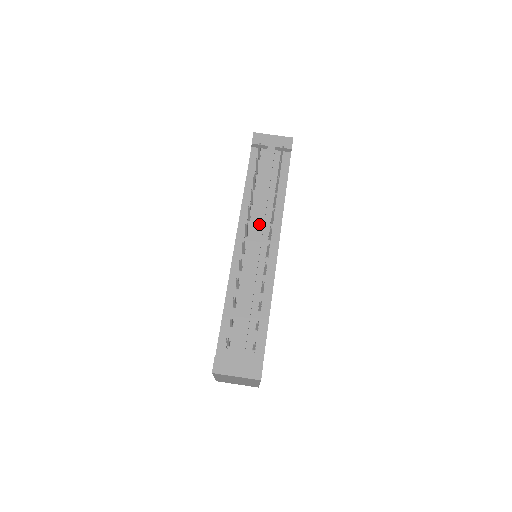
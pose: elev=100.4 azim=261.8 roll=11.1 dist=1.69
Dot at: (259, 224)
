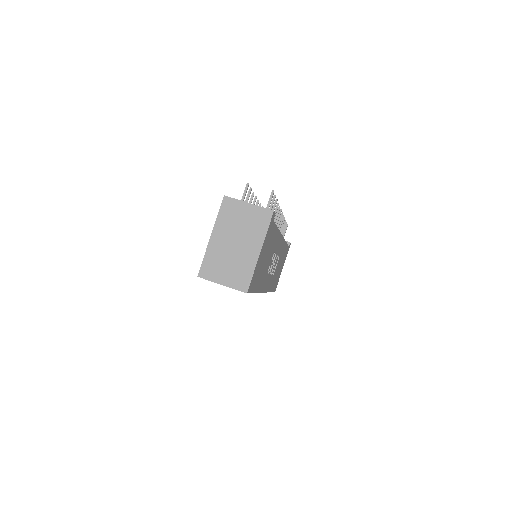
Dot at: occluded
